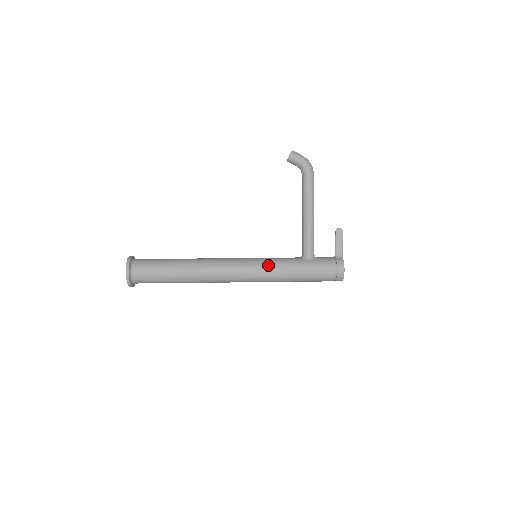
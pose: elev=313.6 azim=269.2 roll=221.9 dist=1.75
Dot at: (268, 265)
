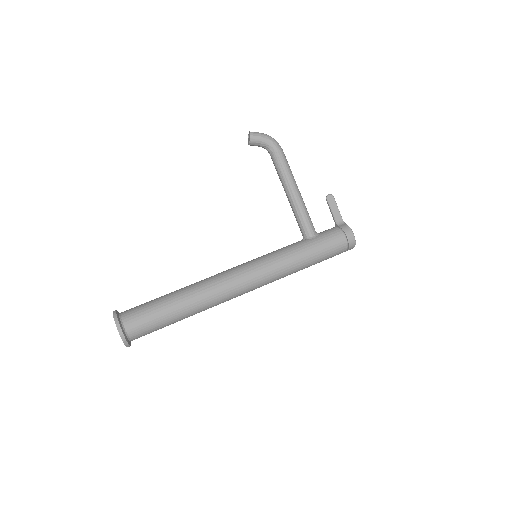
Dot at: (274, 259)
